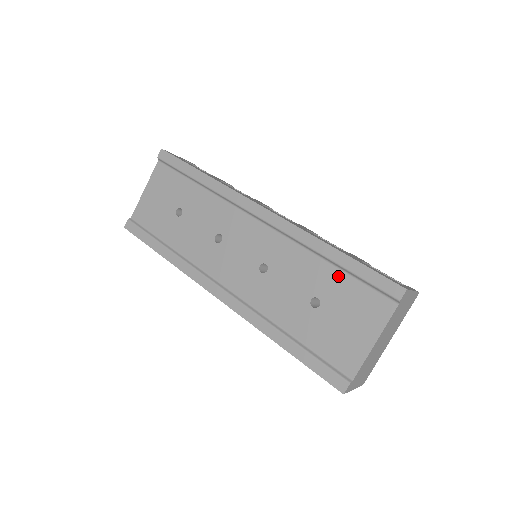
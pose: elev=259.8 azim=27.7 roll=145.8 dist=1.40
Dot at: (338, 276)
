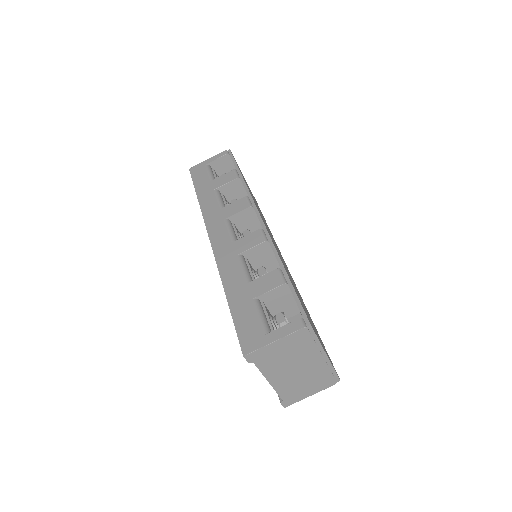
Dot at: occluded
